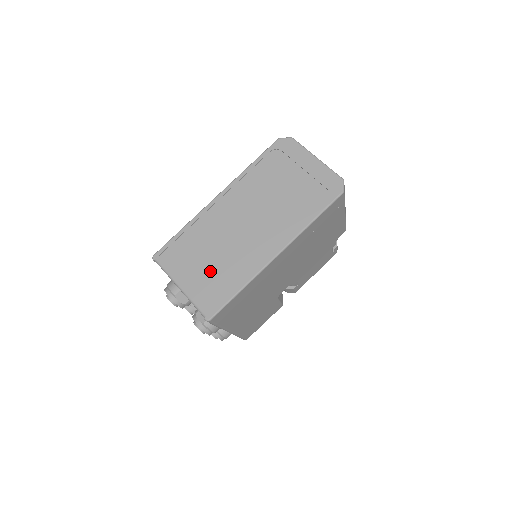
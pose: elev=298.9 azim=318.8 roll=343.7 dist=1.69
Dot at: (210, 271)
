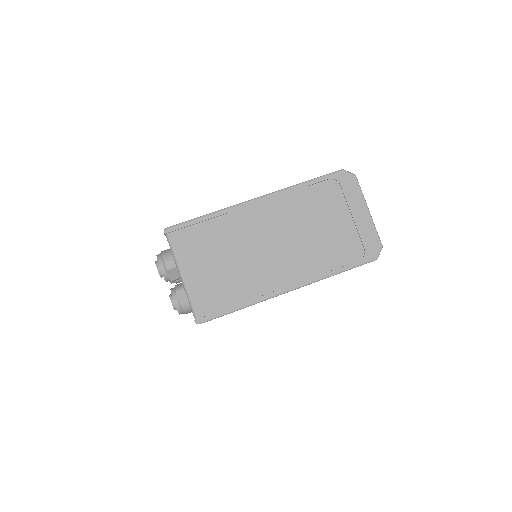
Dot at: (219, 274)
